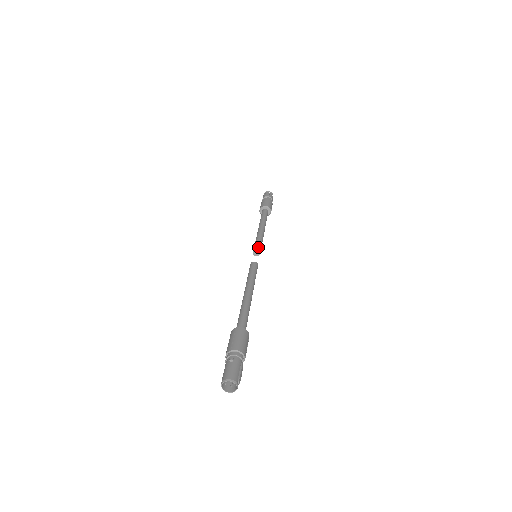
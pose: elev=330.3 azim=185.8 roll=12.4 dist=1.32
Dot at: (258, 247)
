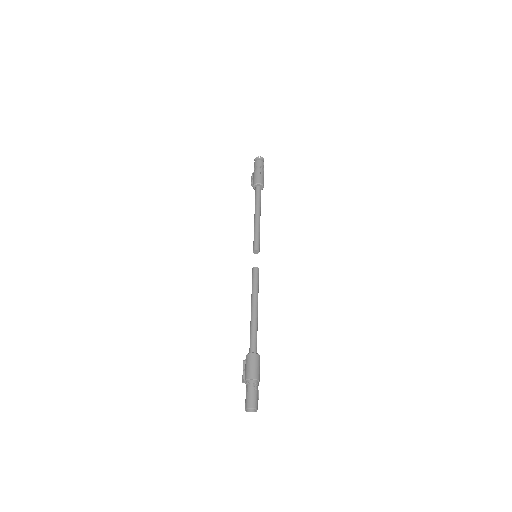
Dot at: (259, 247)
